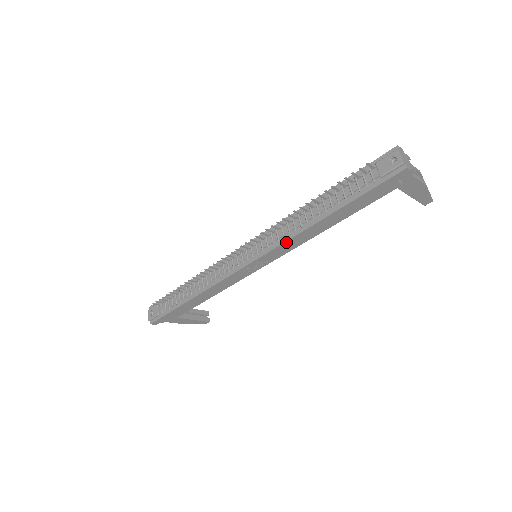
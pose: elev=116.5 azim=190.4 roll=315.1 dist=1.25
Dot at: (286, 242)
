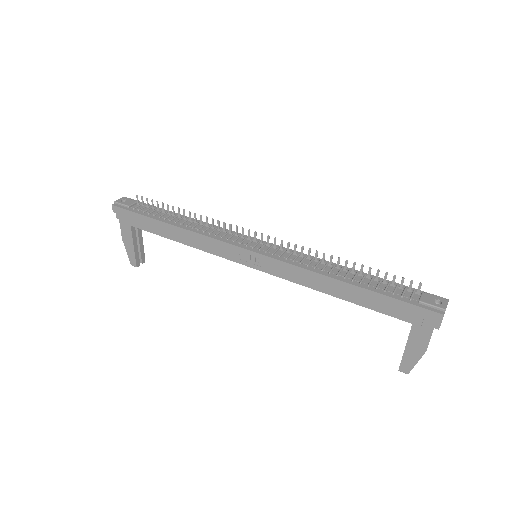
Dot at: (297, 267)
